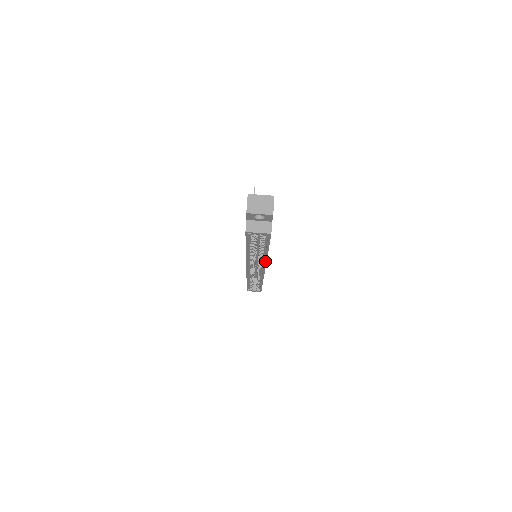
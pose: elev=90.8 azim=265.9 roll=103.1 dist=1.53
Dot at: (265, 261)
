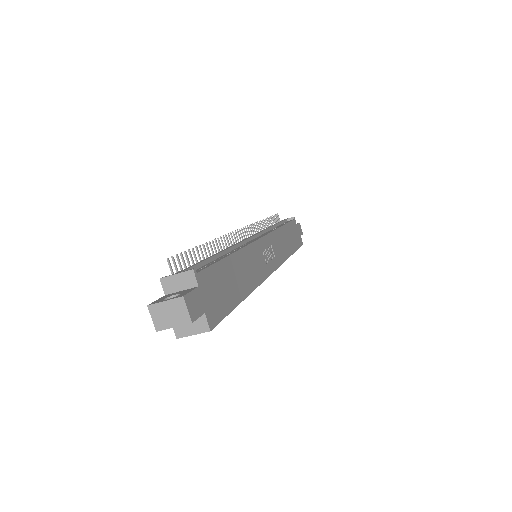
Dot at: (257, 286)
